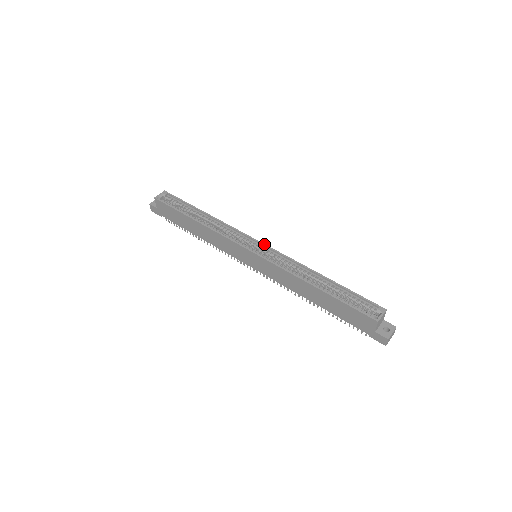
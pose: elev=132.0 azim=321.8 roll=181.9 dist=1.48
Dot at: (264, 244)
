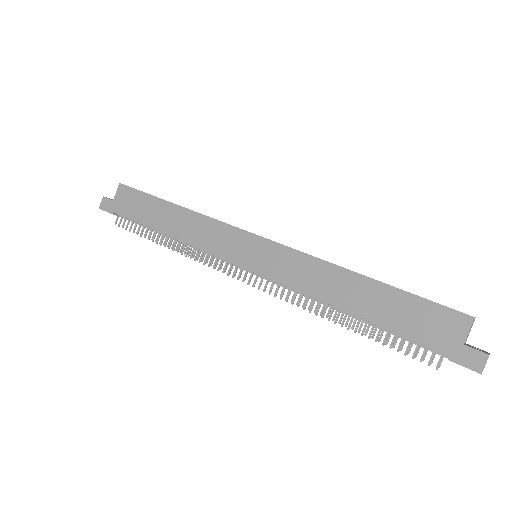
Dot at: occluded
